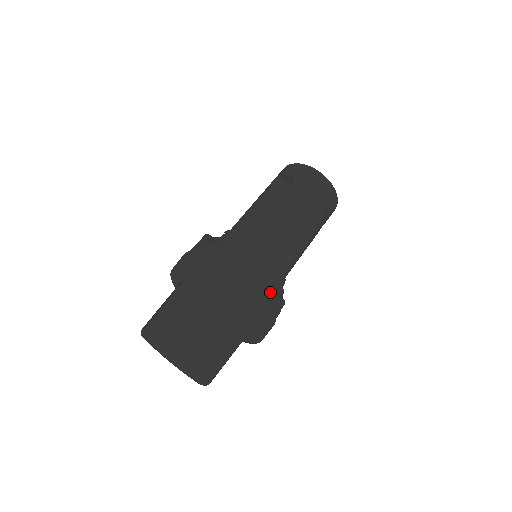
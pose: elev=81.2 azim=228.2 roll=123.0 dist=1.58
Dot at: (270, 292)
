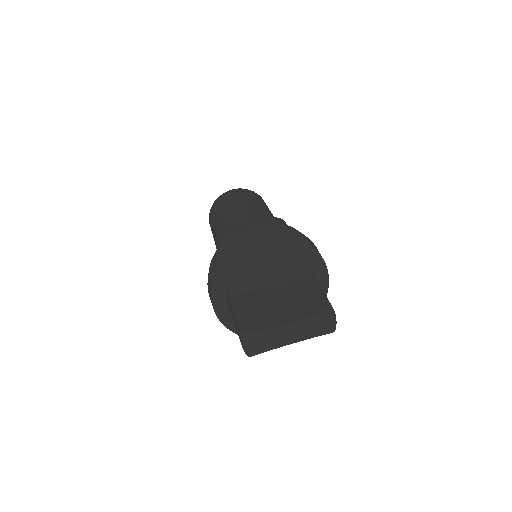
Dot at: occluded
